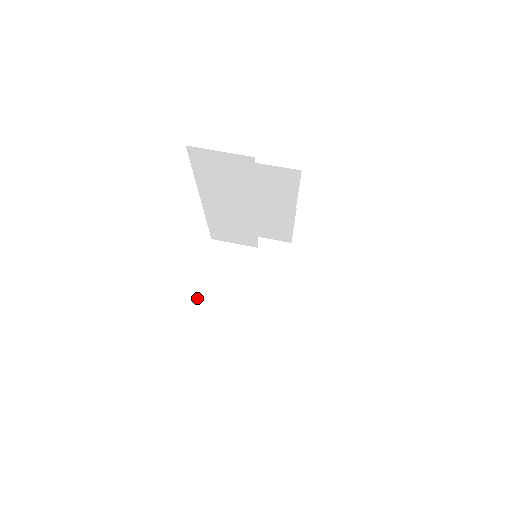
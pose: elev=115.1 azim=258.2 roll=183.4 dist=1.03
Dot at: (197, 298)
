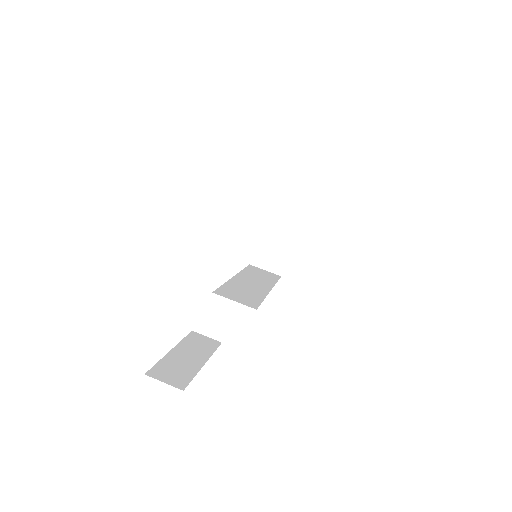
Dot at: (193, 330)
